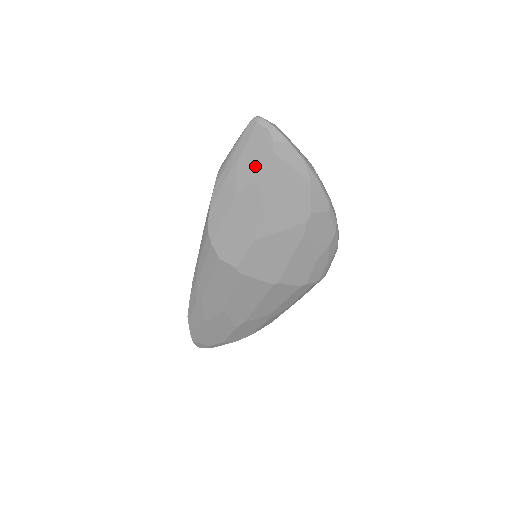
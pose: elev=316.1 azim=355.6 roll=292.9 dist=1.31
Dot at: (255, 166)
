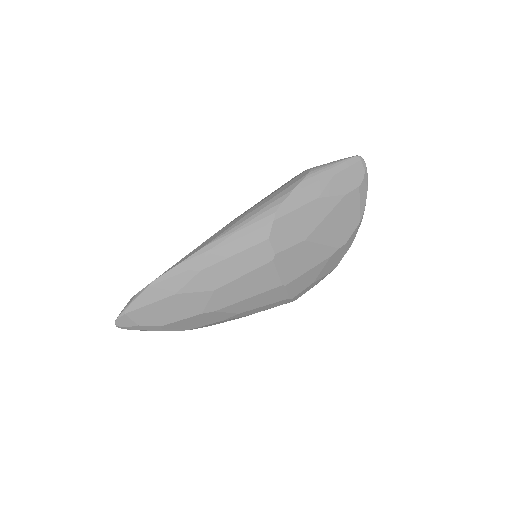
Dot at: (343, 187)
